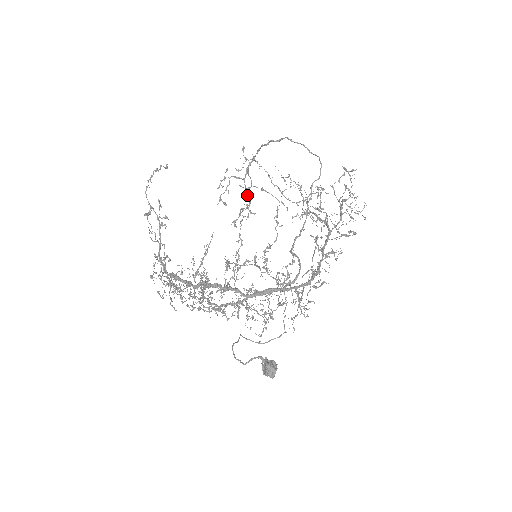
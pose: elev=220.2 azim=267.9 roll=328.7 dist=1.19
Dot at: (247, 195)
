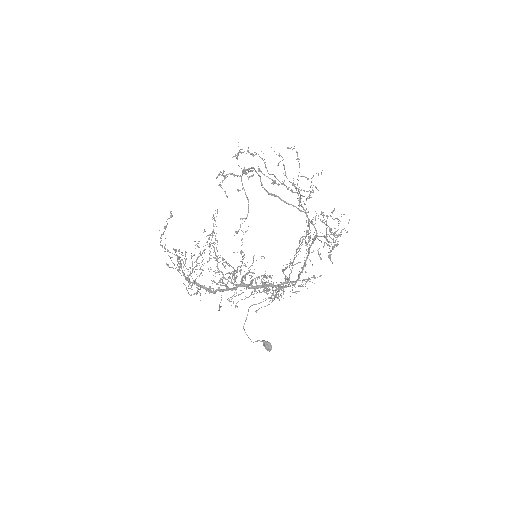
Dot at: occluded
